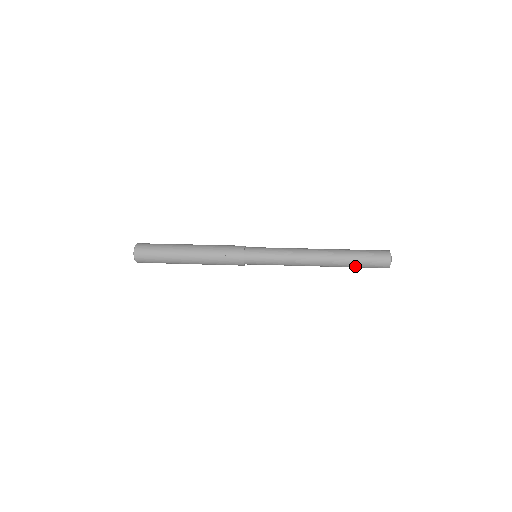
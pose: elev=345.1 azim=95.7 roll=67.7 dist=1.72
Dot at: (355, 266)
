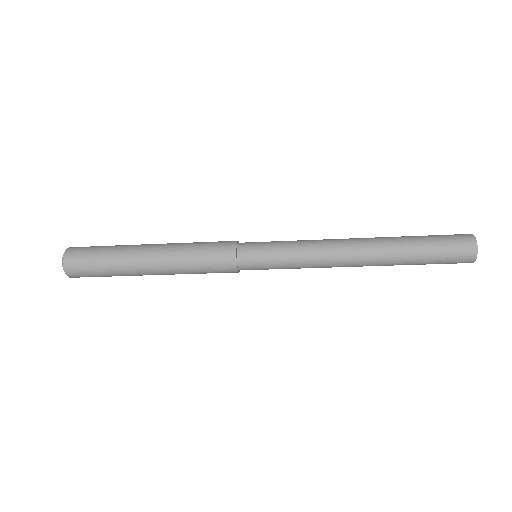
Dot at: (418, 245)
